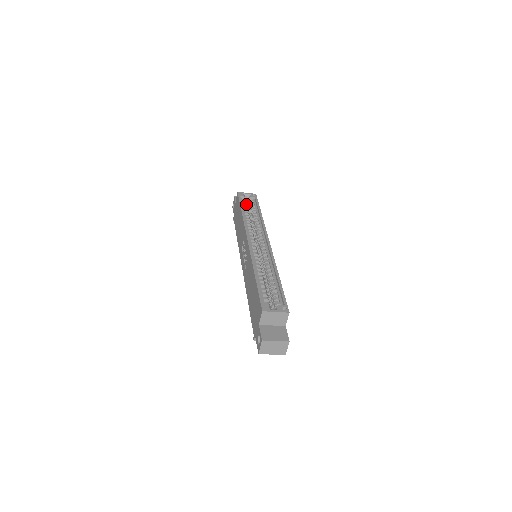
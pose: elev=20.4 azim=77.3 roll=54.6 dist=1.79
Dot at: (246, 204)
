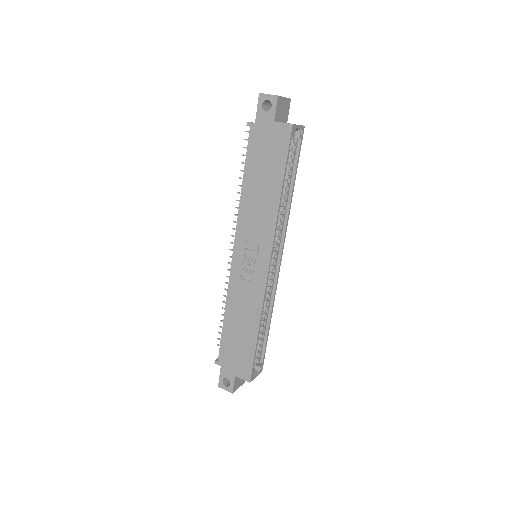
Dot at: occluded
